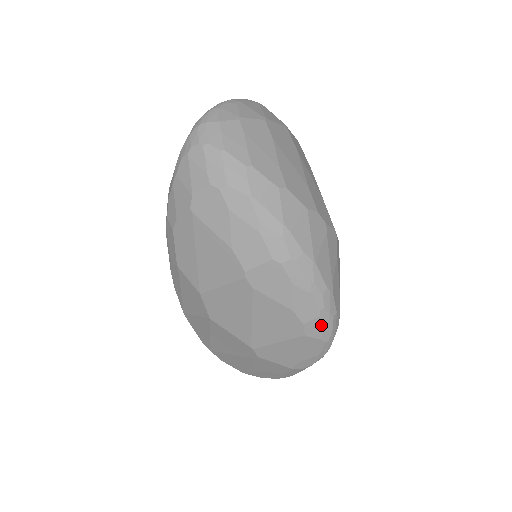
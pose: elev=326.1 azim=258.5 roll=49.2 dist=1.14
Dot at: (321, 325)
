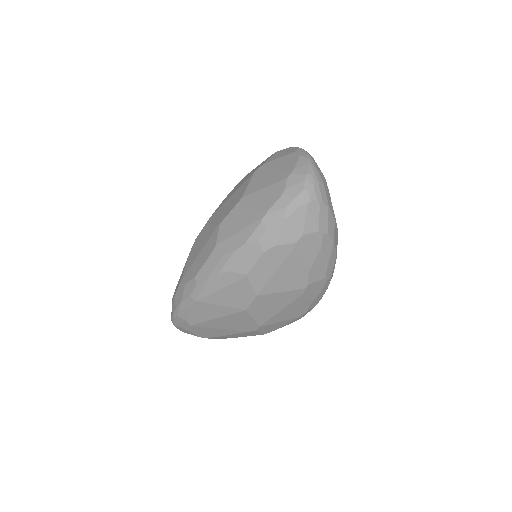
Dot at: occluded
